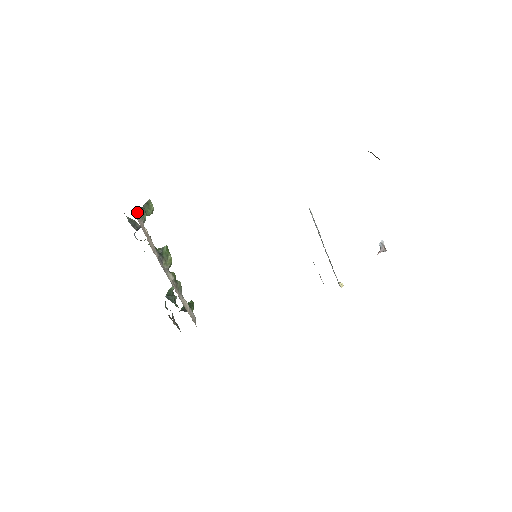
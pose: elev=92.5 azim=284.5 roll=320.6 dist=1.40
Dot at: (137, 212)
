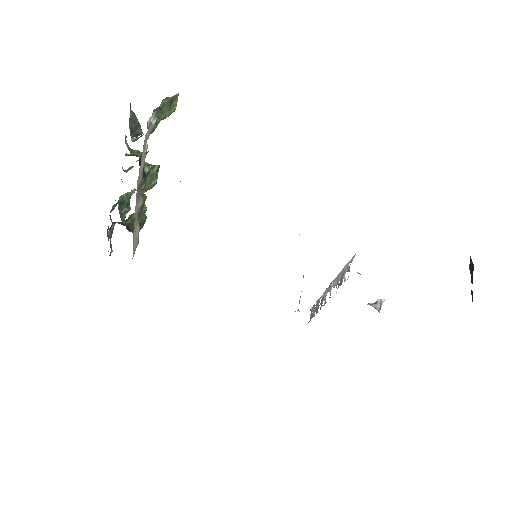
Dot at: (150, 125)
